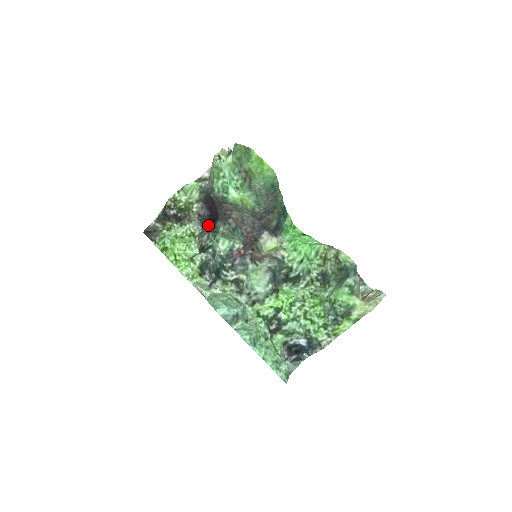
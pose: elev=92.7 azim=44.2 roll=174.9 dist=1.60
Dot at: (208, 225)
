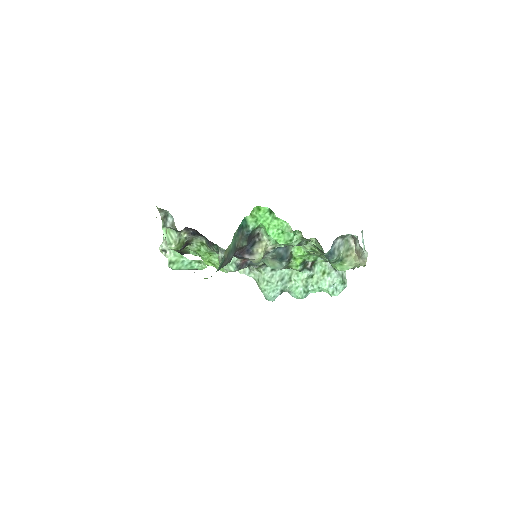
Dot at: occluded
